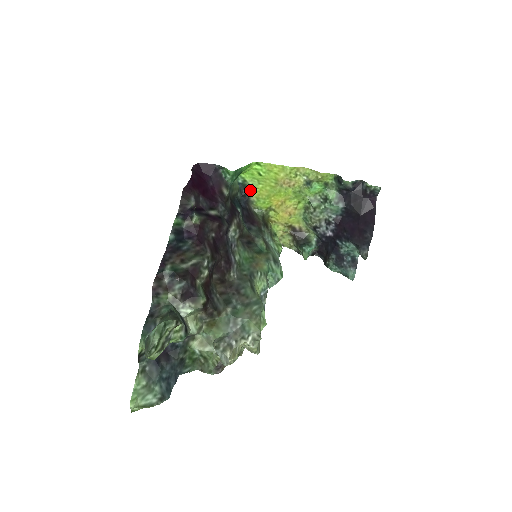
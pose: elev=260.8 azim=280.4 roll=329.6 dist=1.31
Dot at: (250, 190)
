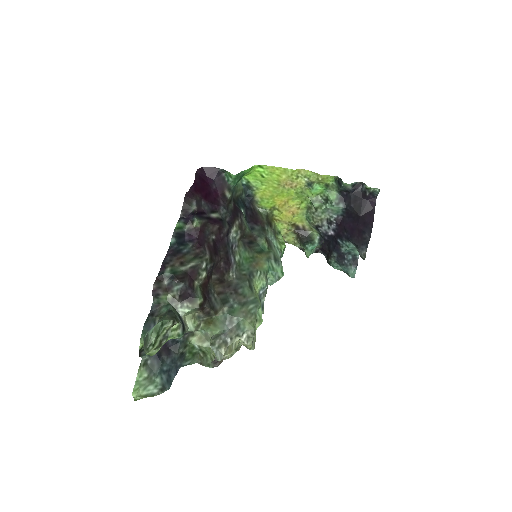
Dot at: (254, 191)
